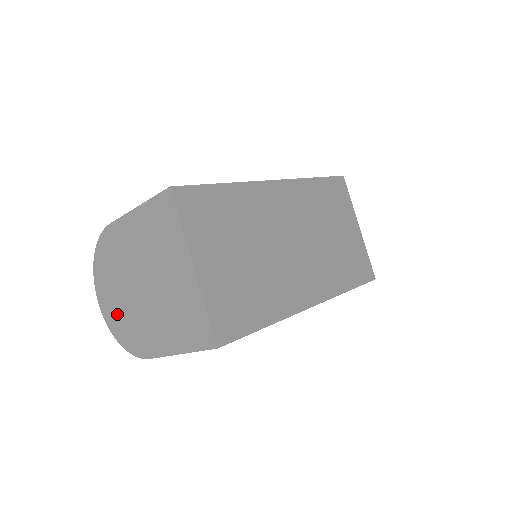
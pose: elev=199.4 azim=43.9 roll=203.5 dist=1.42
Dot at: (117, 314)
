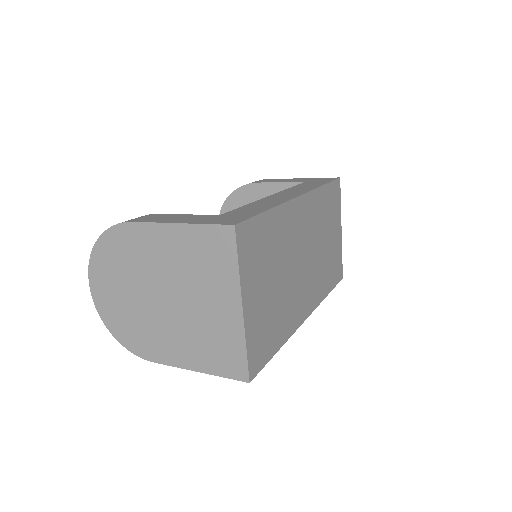
Dot at: (117, 309)
